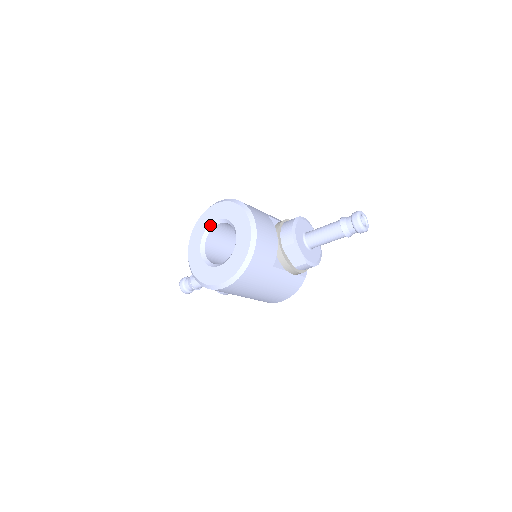
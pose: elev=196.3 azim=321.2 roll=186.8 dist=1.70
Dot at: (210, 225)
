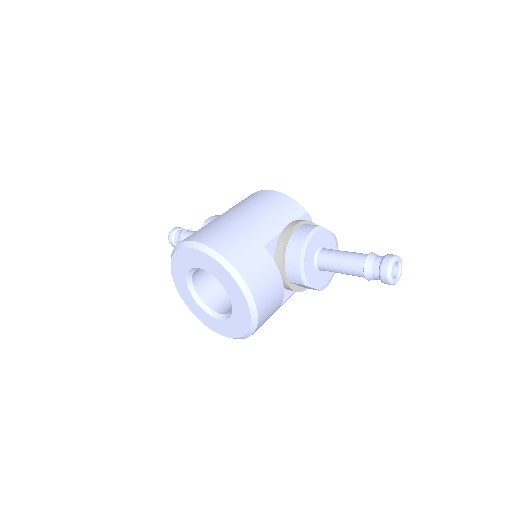
Dot at: (192, 269)
